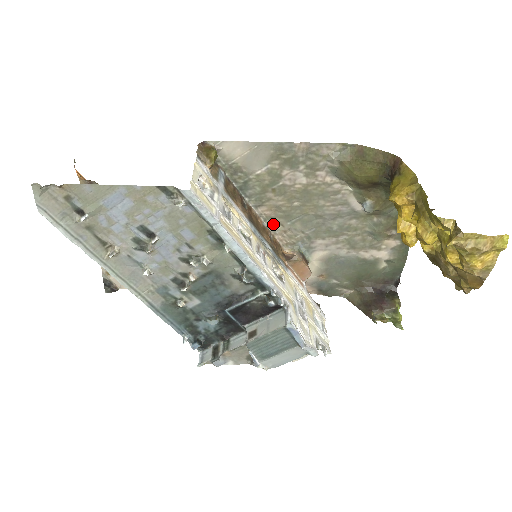
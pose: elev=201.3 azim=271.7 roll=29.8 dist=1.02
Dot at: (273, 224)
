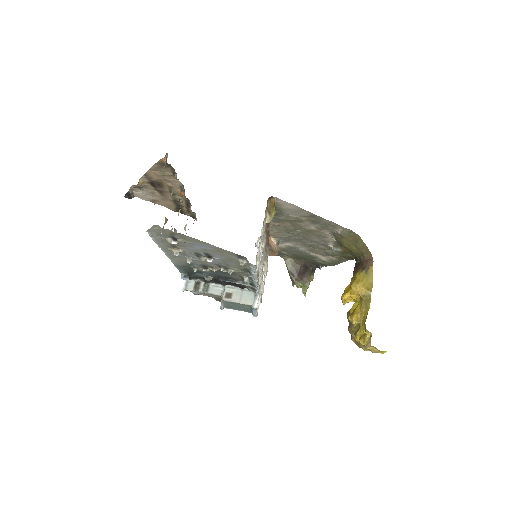
Dot at: (275, 228)
